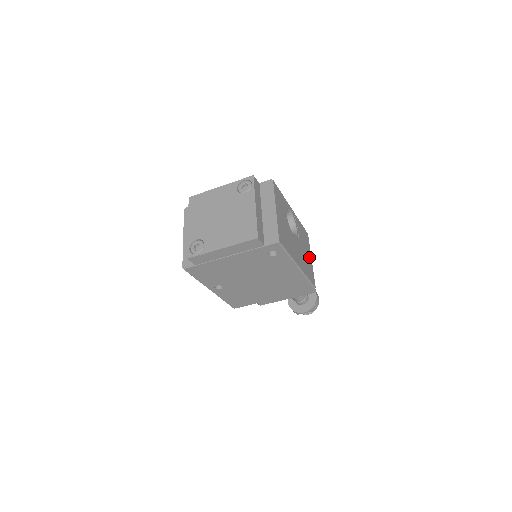
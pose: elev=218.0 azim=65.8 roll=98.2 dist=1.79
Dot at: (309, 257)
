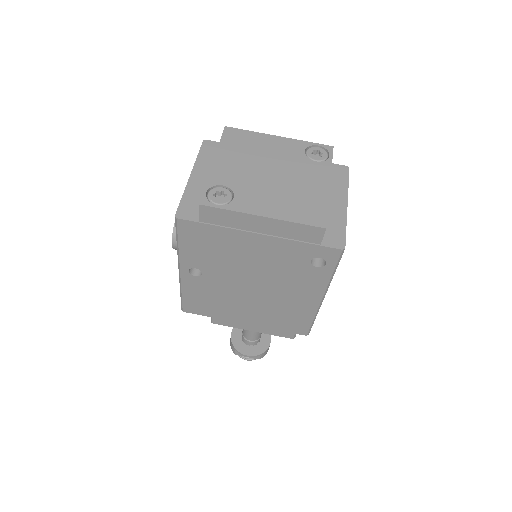
Dot at: occluded
